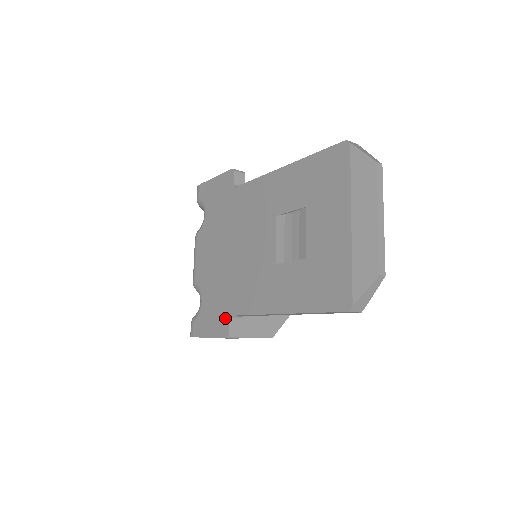
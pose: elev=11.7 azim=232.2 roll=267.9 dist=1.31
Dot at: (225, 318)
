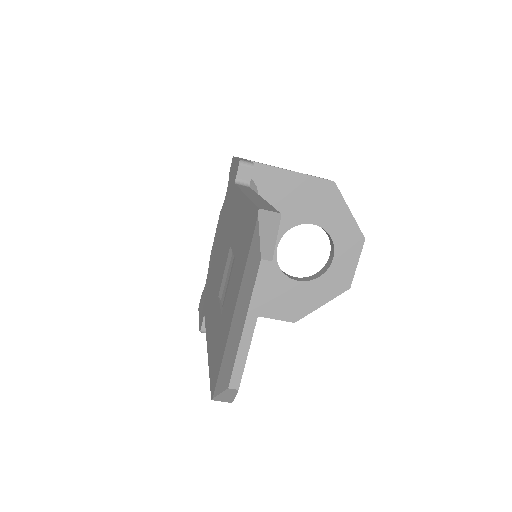
Dot at: (203, 313)
